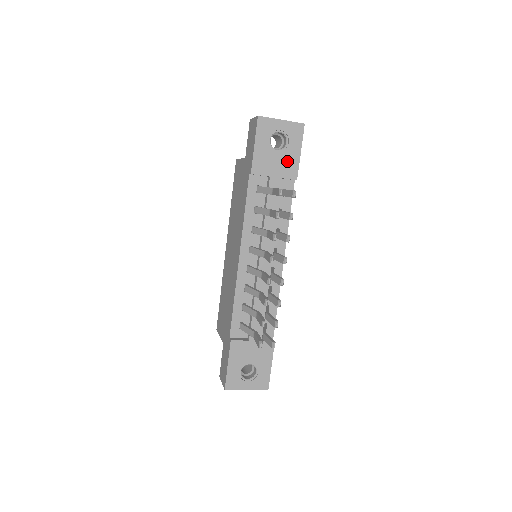
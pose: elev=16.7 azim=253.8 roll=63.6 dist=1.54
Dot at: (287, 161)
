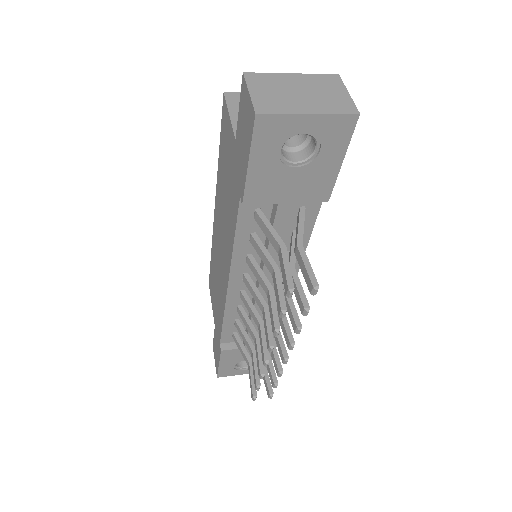
Dot at: (313, 178)
